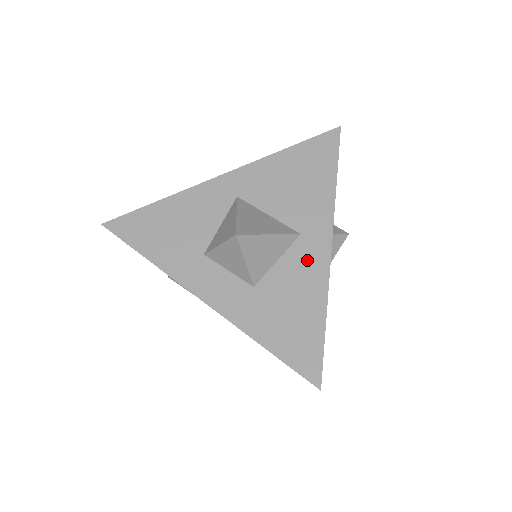
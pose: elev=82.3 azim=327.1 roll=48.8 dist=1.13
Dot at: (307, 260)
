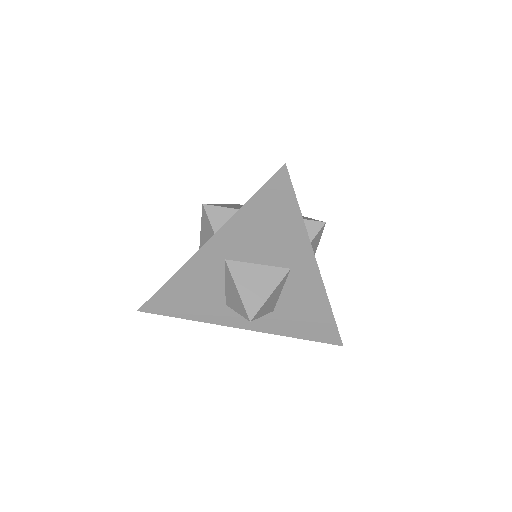
Dot at: (304, 284)
